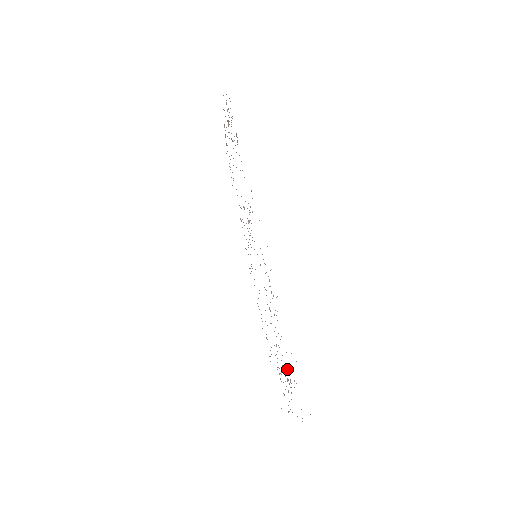
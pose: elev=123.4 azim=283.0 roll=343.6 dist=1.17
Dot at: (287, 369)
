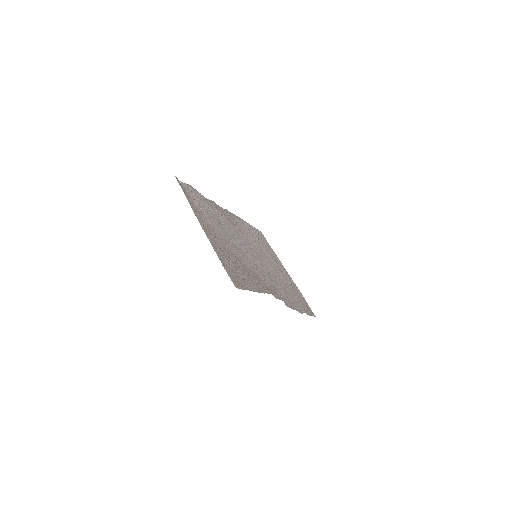
Dot at: (289, 283)
